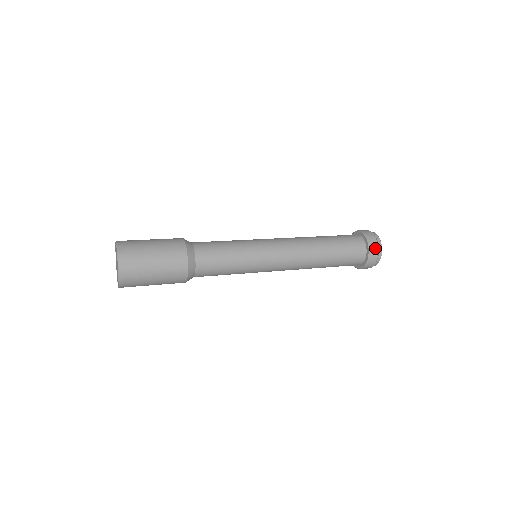
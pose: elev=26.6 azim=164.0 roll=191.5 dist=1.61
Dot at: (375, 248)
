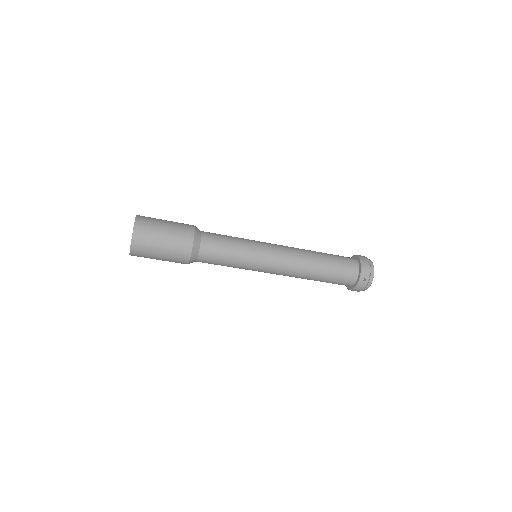
Dot at: (365, 282)
